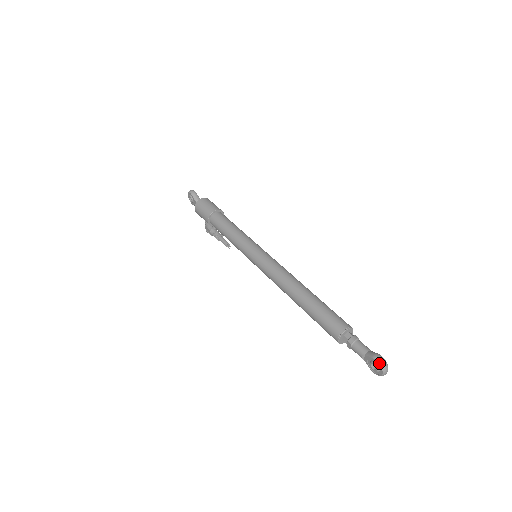
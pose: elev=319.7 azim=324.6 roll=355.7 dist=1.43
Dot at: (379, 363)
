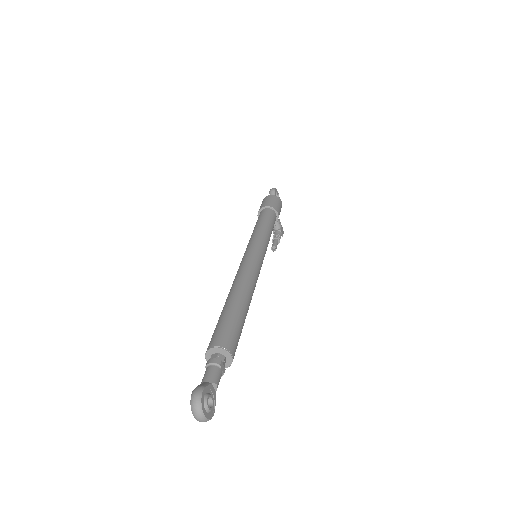
Dot at: (191, 397)
